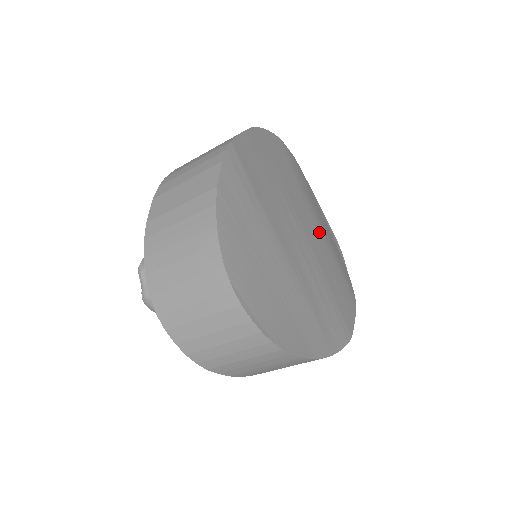
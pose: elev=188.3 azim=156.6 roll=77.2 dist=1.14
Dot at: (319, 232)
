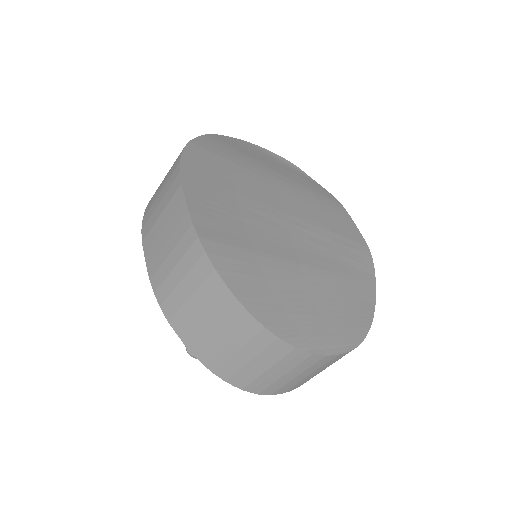
Dot at: (283, 188)
